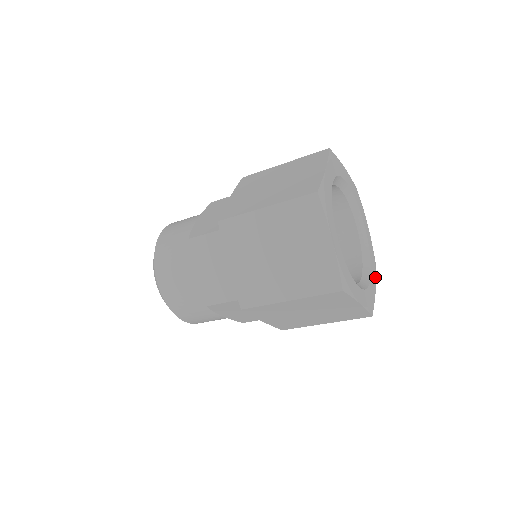
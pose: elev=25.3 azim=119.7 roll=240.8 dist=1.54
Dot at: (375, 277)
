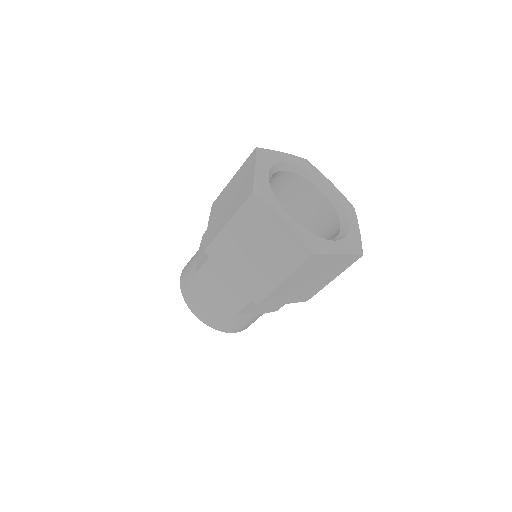
Dot at: (346, 251)
